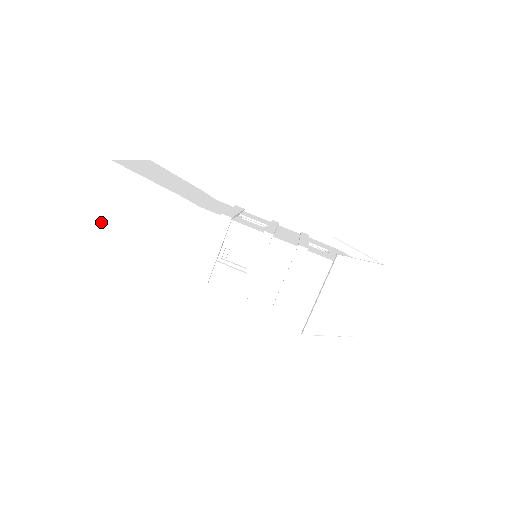
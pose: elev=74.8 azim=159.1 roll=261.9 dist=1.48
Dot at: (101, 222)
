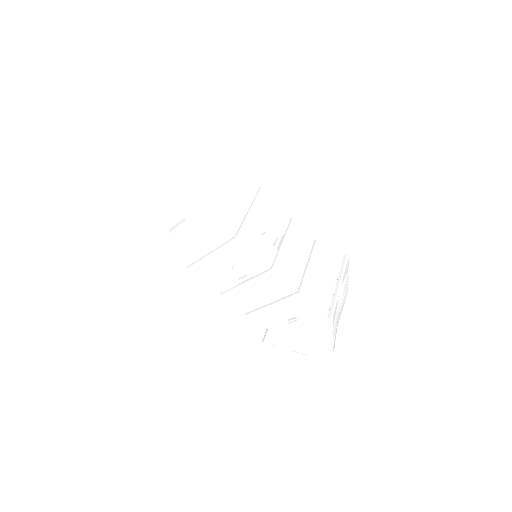
Dot at: (155, 129)
